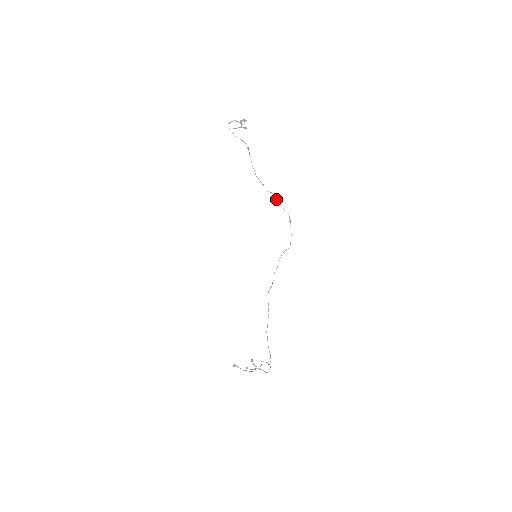
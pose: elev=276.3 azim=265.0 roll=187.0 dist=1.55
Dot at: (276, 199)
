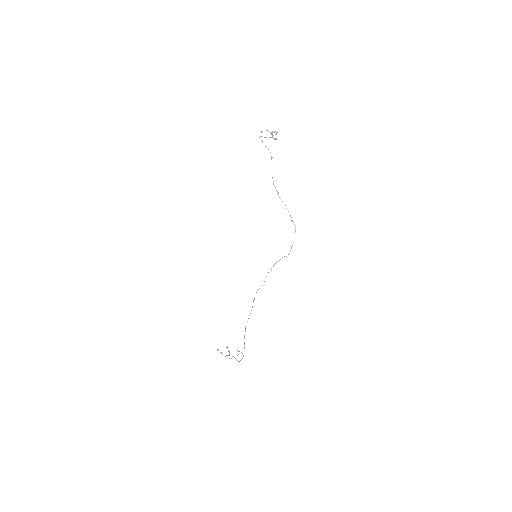
Dot at: occluded
